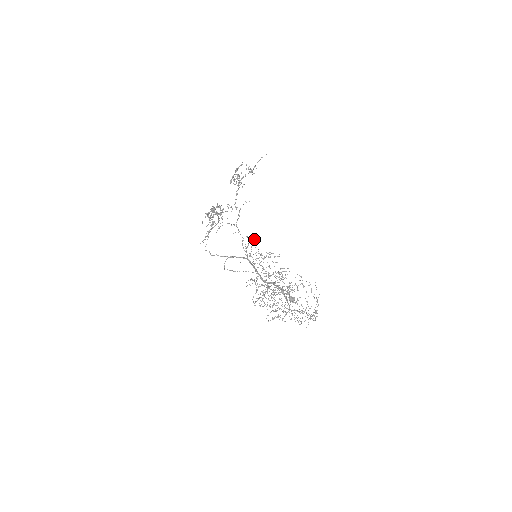
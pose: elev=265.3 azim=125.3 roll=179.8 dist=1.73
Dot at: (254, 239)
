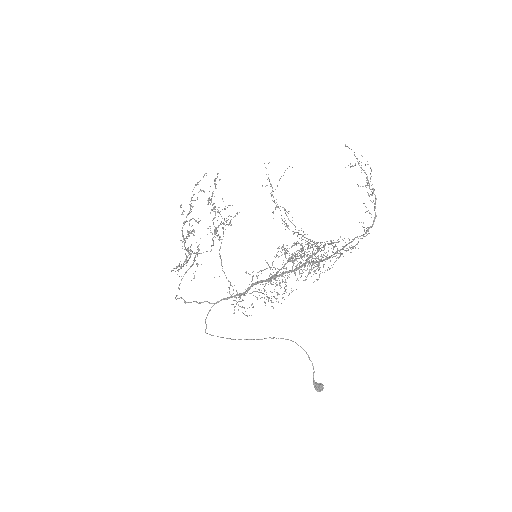
Dot at: occluded
